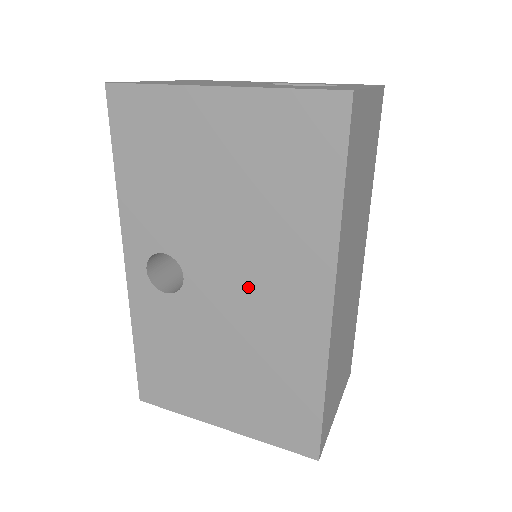
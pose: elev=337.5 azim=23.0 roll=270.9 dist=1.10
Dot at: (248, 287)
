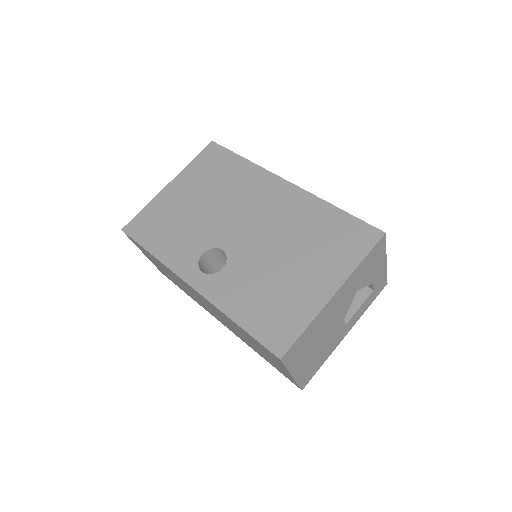
Dot at: (251, 216)
